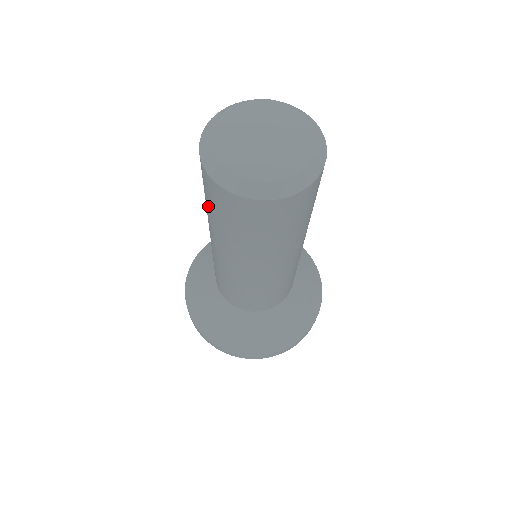
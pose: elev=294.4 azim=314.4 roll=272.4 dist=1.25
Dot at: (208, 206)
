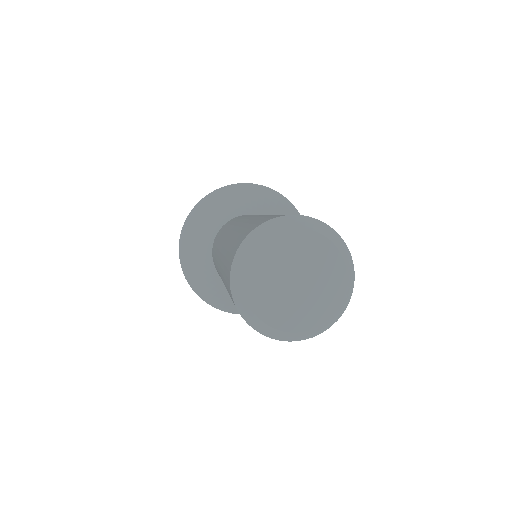
Dot at: occluded
